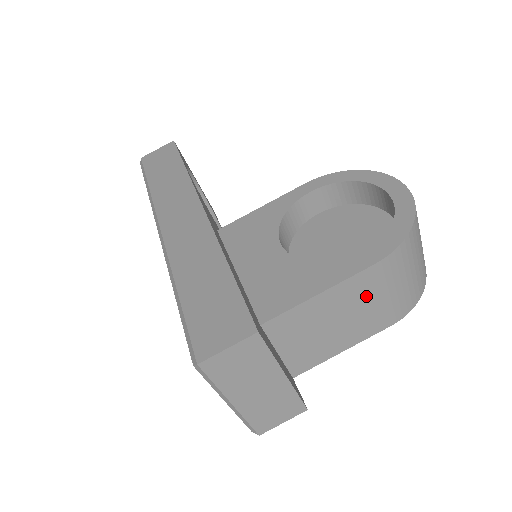
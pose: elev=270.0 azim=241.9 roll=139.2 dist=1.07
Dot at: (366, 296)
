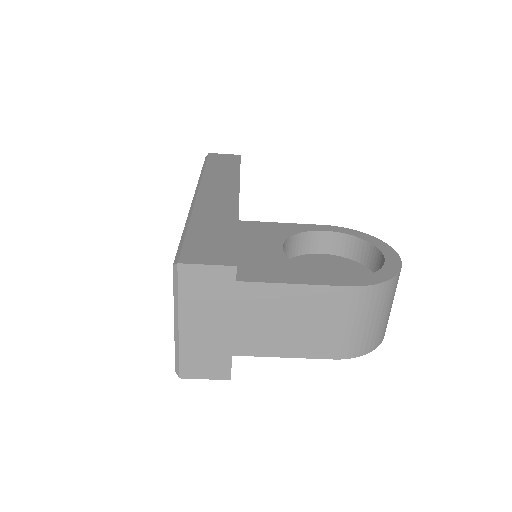
Dot at: (328, 313)
